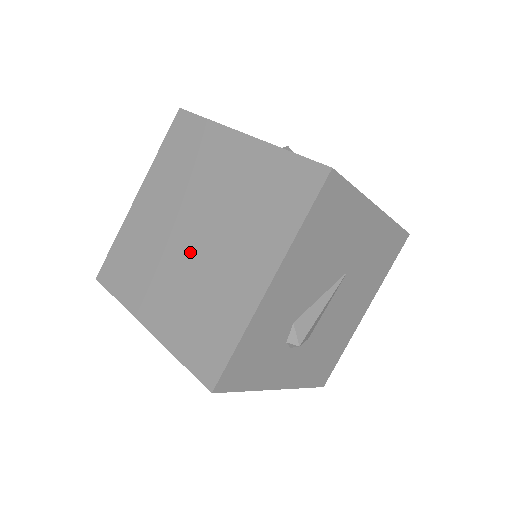
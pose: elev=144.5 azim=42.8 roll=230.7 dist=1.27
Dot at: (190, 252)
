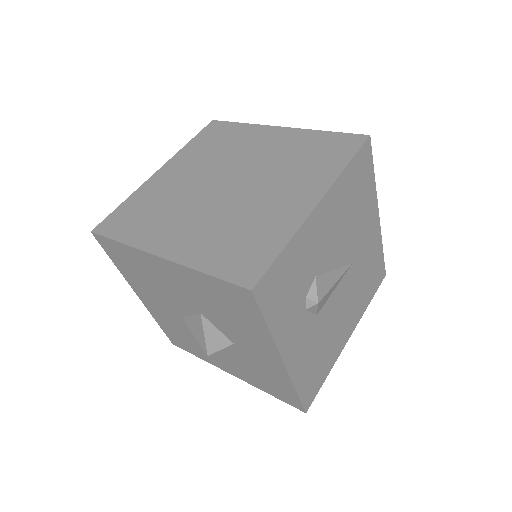
Dot at: (223, 196)
